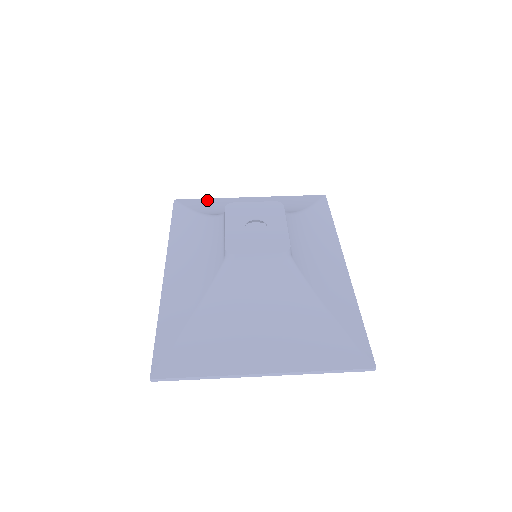
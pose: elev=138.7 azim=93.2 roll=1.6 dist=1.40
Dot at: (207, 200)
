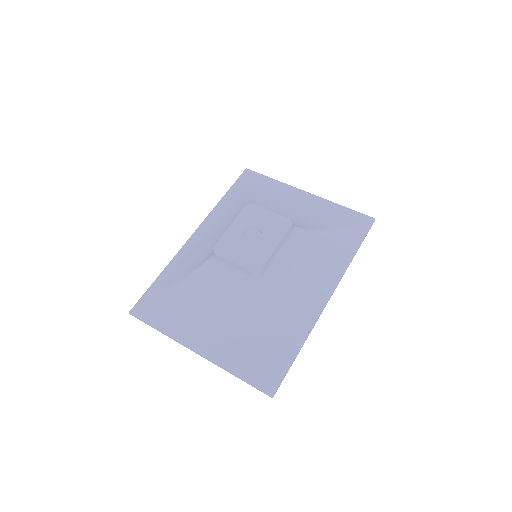
Dot at: (269, 180)
